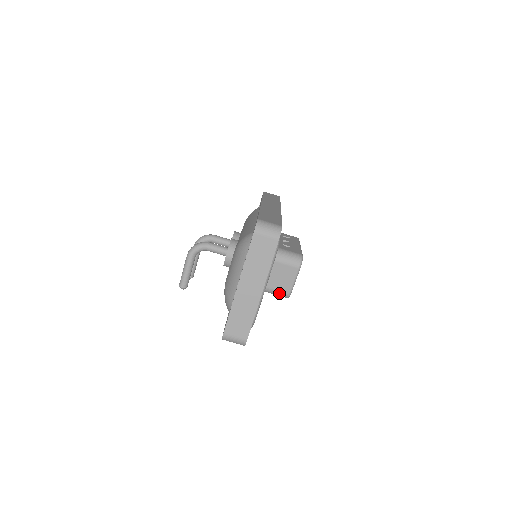
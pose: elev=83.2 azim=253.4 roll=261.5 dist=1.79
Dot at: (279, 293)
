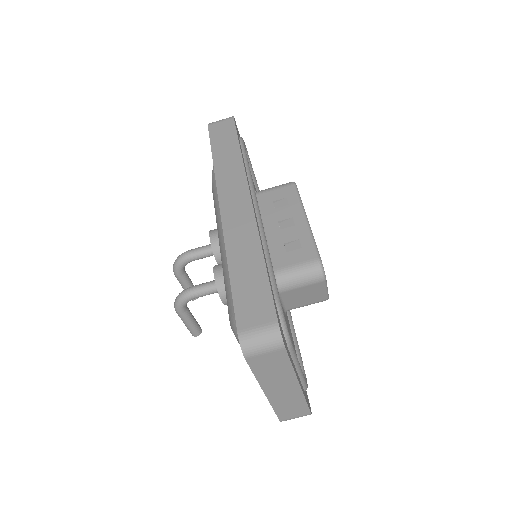
Dot at: occluded
